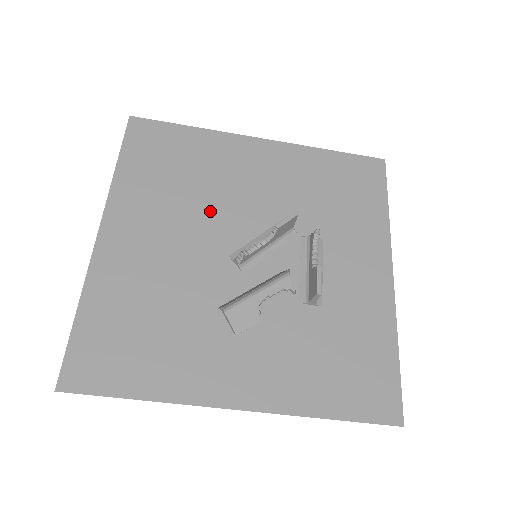
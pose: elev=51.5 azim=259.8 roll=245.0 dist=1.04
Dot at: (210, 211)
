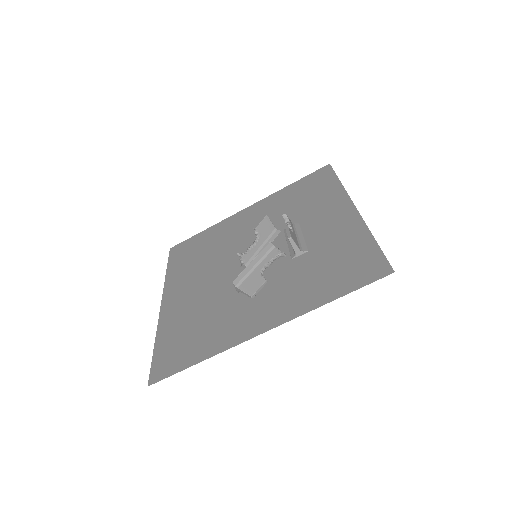
Dot at: (223, 256)
